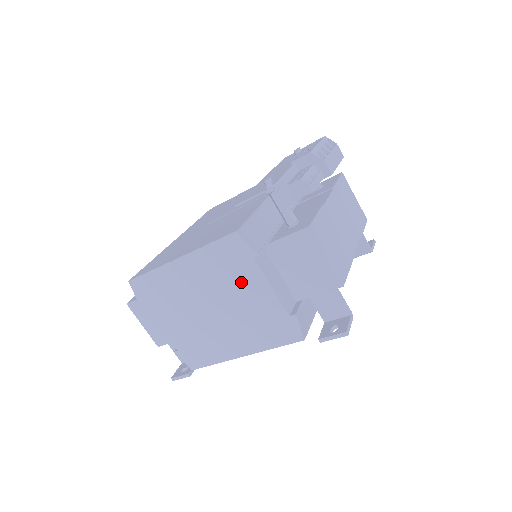
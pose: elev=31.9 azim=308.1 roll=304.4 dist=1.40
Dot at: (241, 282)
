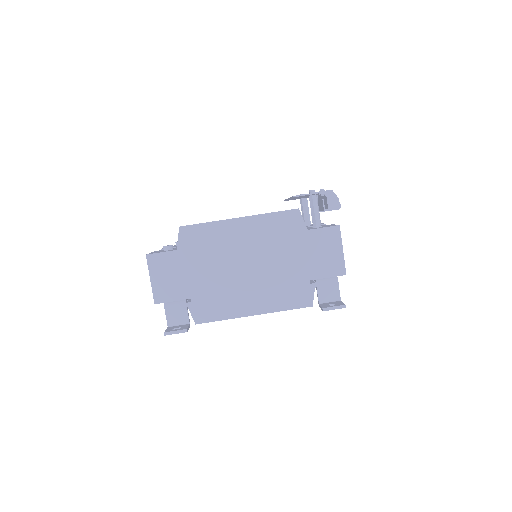
Dot at: (284, 248)
